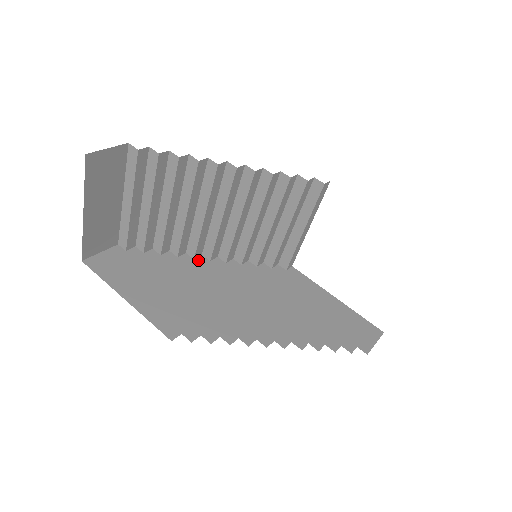
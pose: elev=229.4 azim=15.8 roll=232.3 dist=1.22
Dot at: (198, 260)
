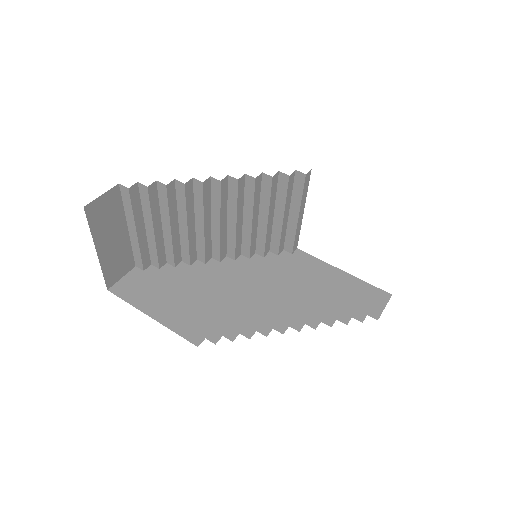
Dot at: (209, 264)
